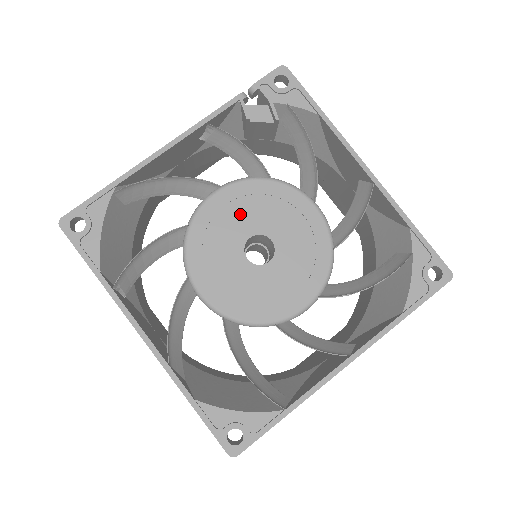
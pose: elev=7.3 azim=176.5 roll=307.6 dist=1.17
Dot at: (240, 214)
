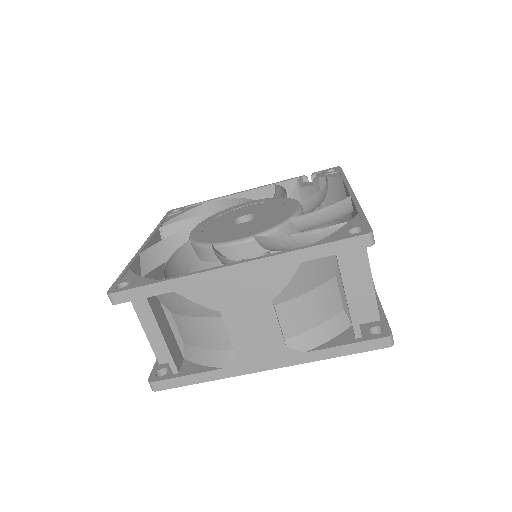
Dot at: (251, 208)
